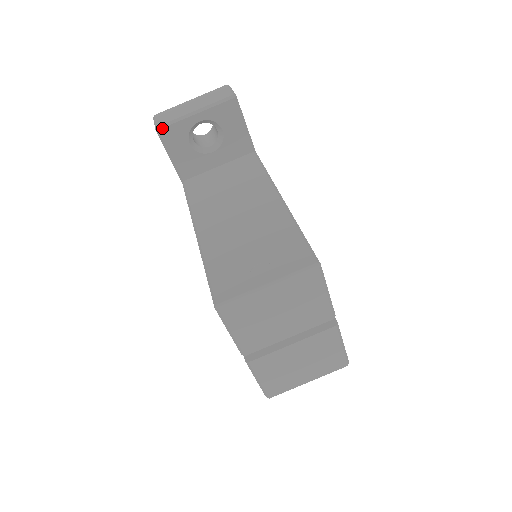
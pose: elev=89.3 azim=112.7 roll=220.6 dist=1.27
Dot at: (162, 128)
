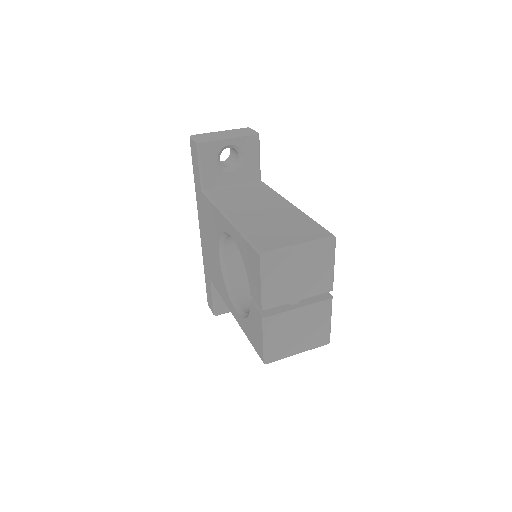
Dot at: (202, 142)
